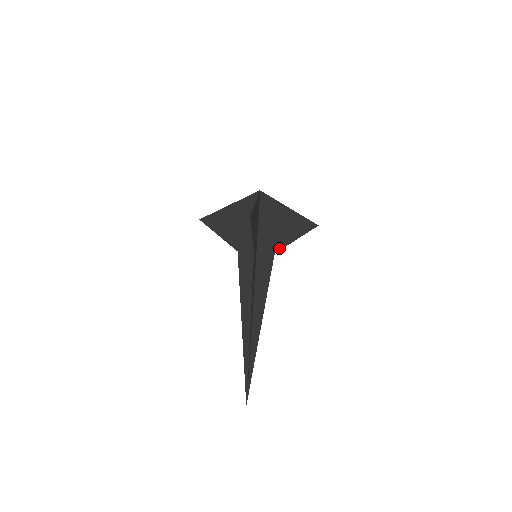
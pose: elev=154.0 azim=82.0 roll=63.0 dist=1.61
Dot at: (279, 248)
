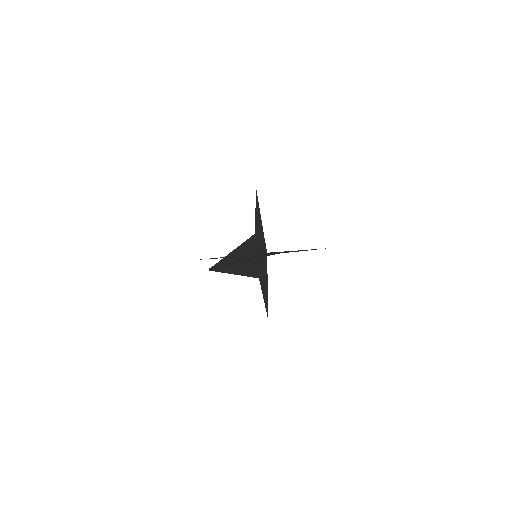
Dot at: occluded
